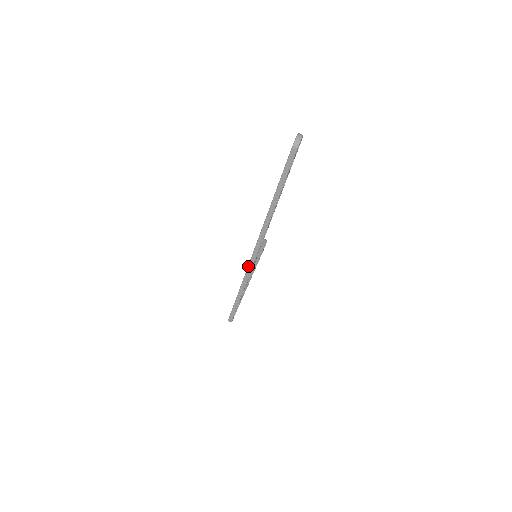
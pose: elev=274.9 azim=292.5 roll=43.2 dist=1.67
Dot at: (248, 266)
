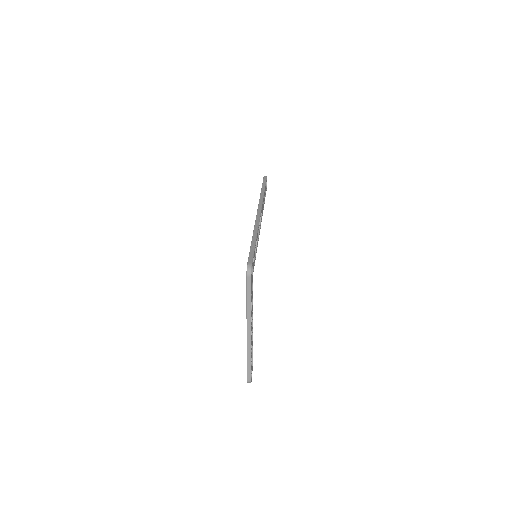
Dot at: (255, 221)
